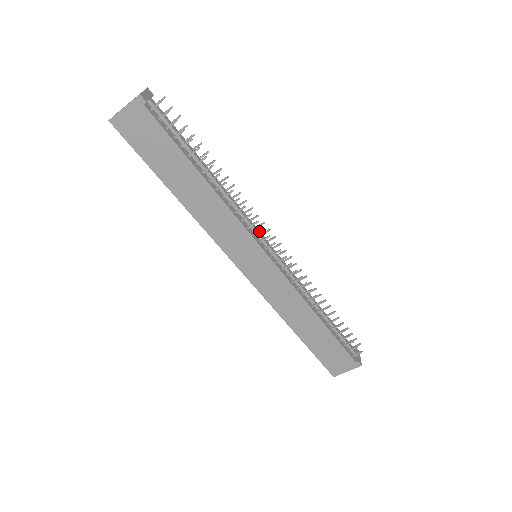
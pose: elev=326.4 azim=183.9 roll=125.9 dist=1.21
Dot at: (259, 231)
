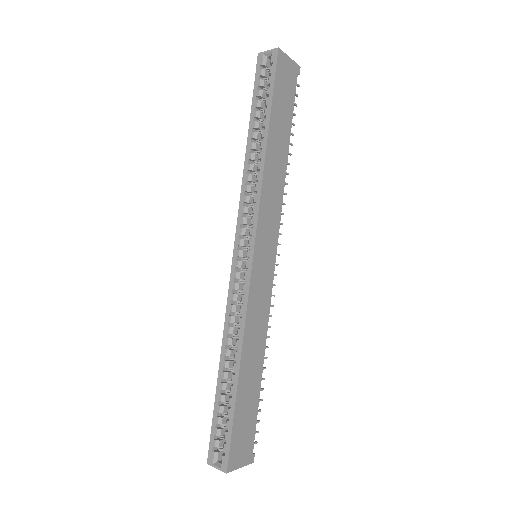
Dot at: (279, 233)
